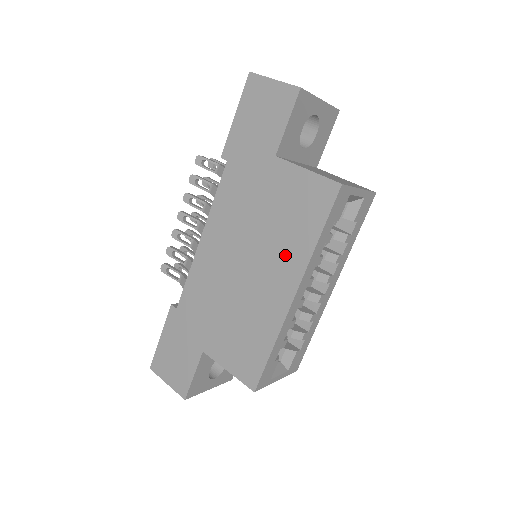
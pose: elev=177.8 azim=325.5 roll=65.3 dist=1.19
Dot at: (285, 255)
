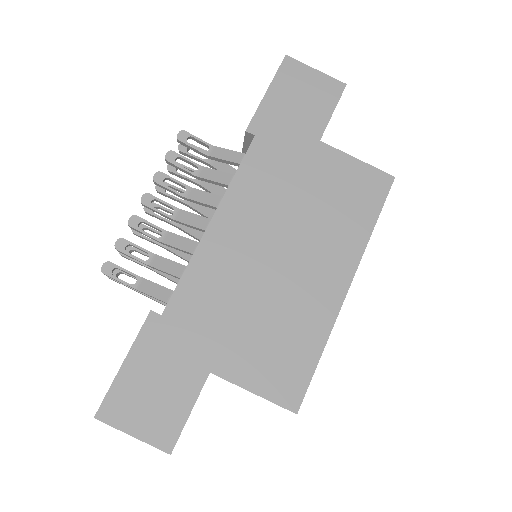
Dot at: (336, 243)
